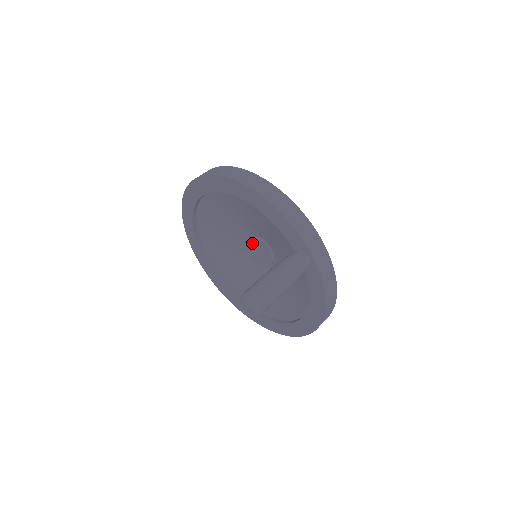
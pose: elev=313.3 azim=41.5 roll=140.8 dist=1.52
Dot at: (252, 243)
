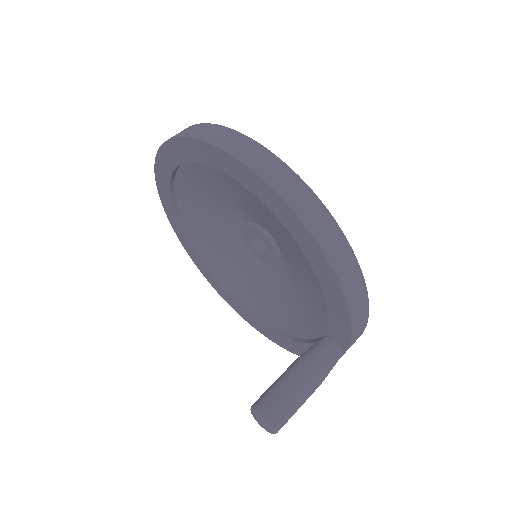
Dot at: (258, 235)
